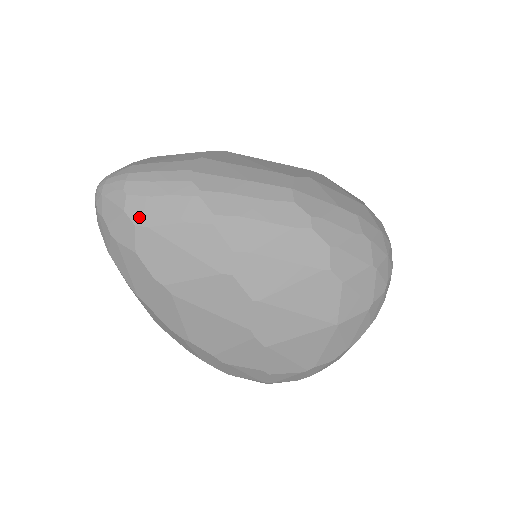
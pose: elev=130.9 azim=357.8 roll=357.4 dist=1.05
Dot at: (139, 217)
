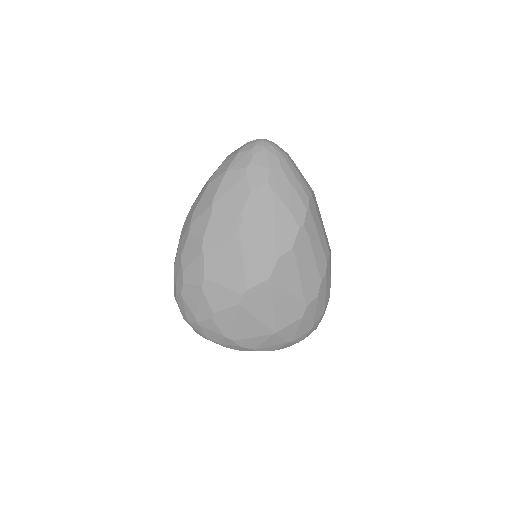
Dot at: (274, 181)
